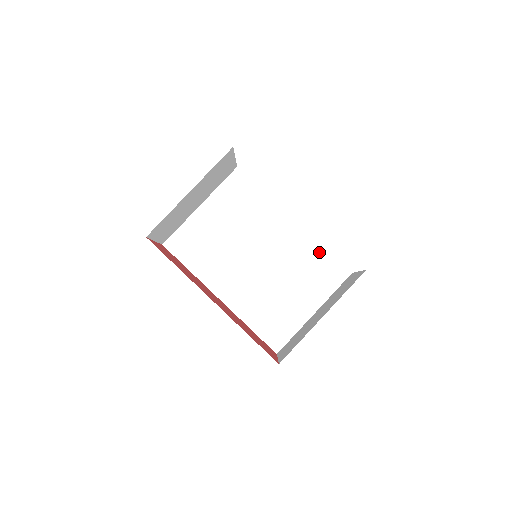
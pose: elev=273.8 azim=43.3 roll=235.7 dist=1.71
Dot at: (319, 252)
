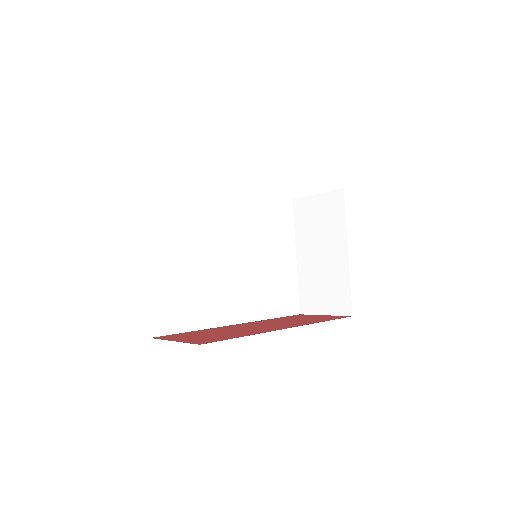
Dot at: (264, 205)
